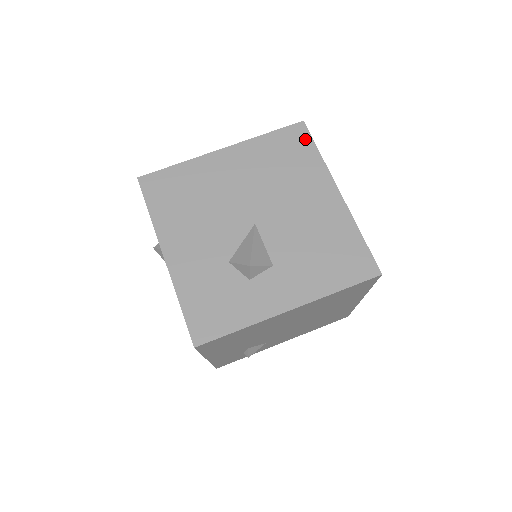
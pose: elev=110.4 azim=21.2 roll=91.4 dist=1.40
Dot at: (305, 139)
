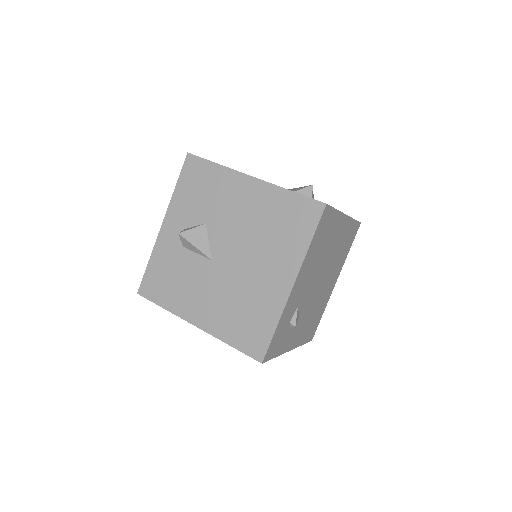
Dot at: occluded
